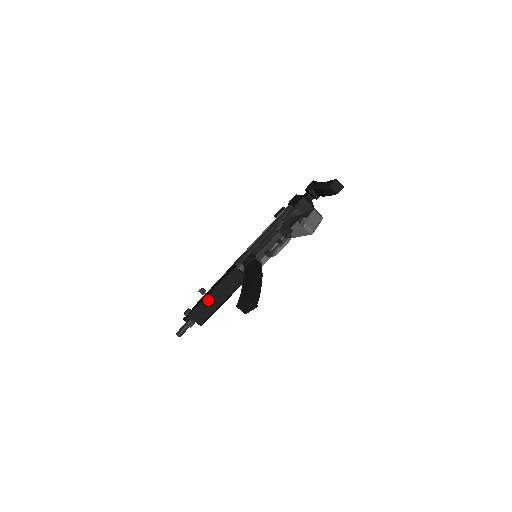
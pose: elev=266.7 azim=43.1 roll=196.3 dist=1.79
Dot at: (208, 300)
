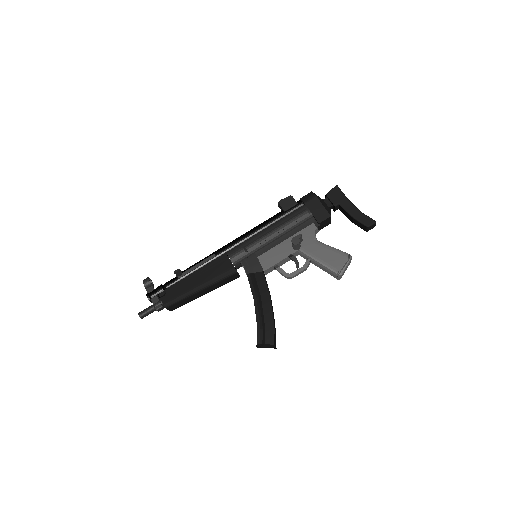
Dot at: (193, 295)
